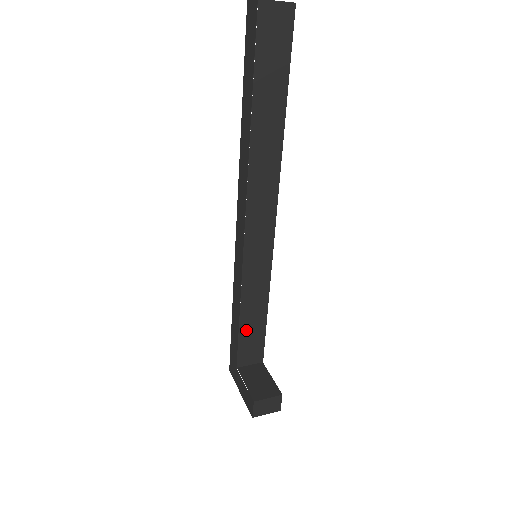
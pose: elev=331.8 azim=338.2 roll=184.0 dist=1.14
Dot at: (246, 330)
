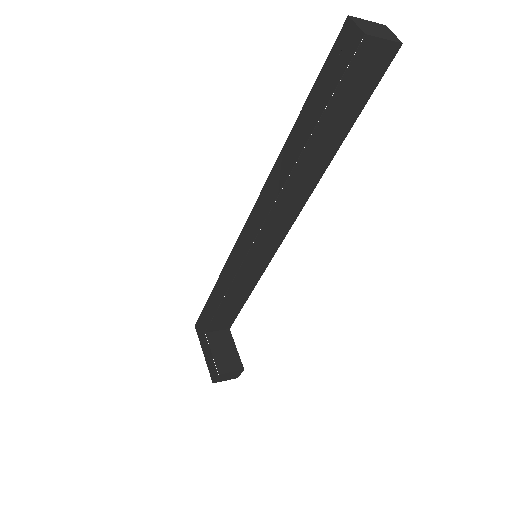
Dot at: (224, 309)
